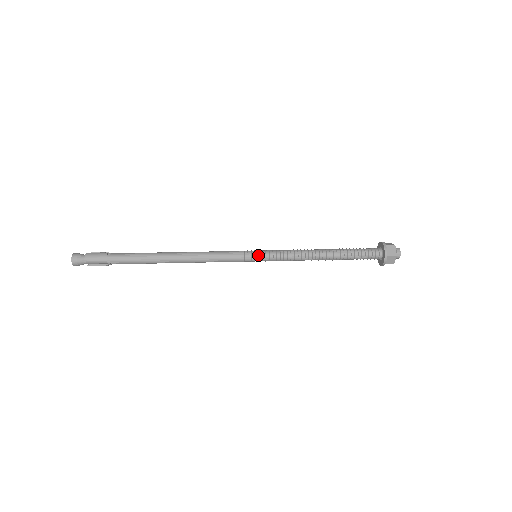
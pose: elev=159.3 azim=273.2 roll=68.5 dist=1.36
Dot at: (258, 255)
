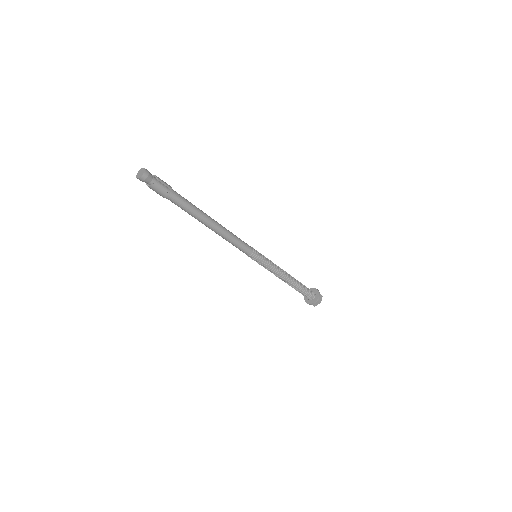
Dot at: (260, 253)
